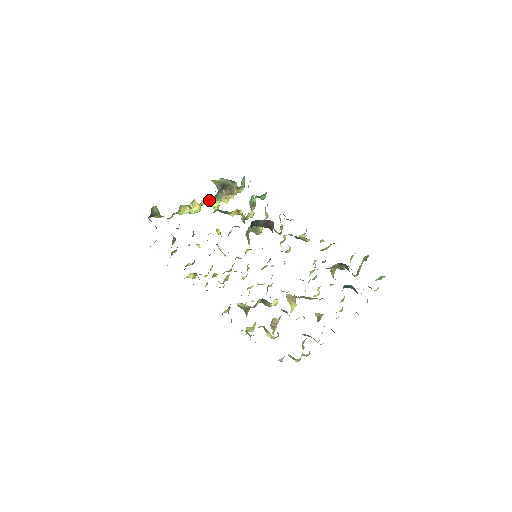
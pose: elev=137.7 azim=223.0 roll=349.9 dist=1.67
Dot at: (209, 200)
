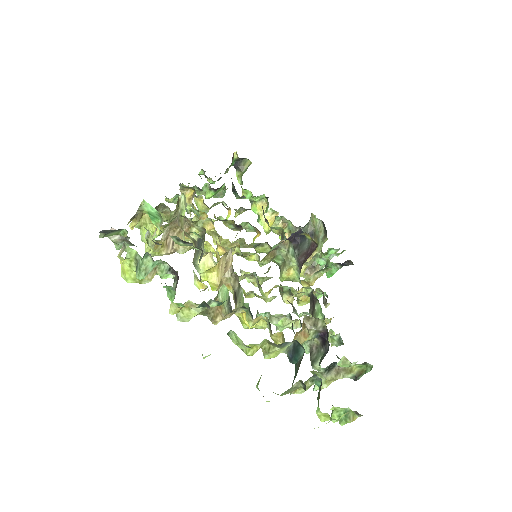
Dot at: (286, 229)
